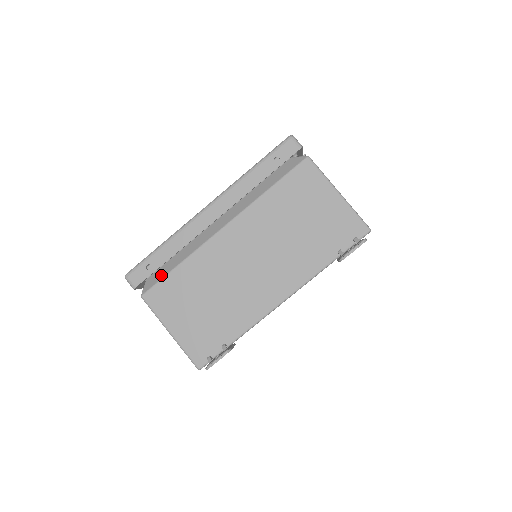
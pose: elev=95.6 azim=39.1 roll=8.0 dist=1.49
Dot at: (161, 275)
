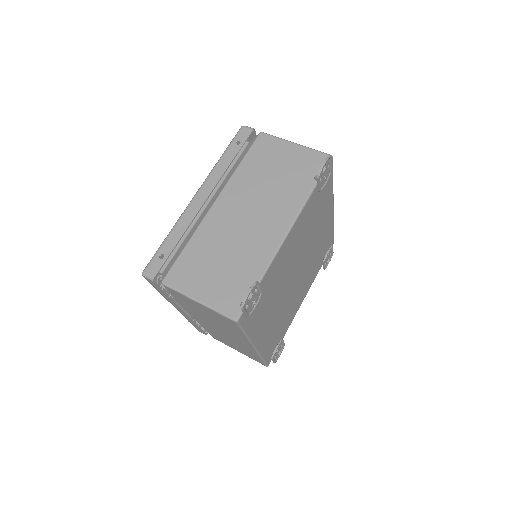
Dot at: (174, 260)
